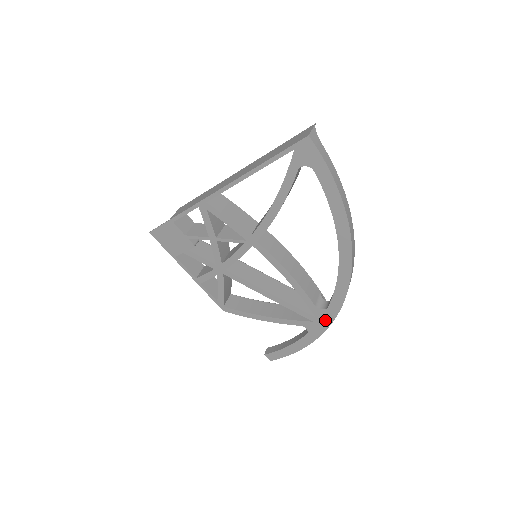
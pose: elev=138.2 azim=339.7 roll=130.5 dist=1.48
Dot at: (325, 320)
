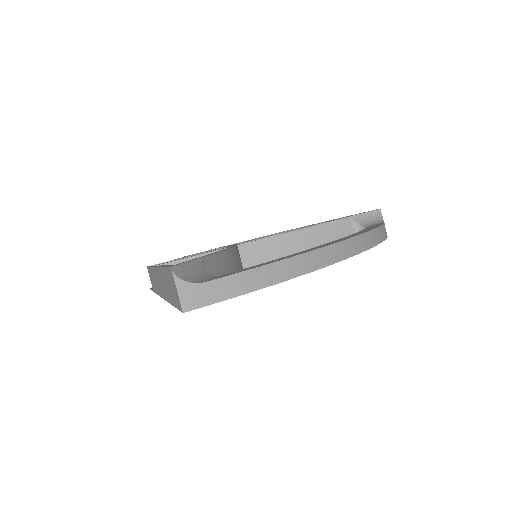
Dot at: occluded
